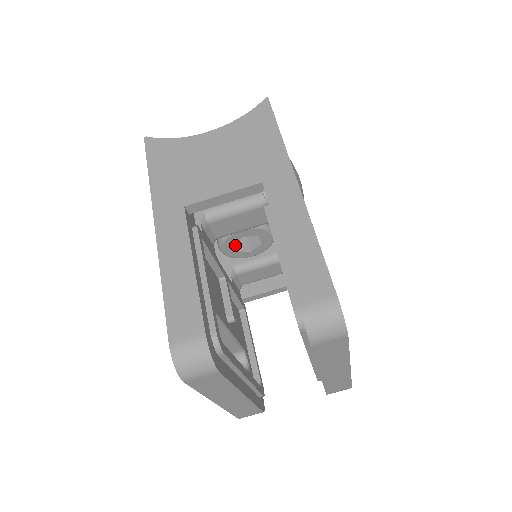
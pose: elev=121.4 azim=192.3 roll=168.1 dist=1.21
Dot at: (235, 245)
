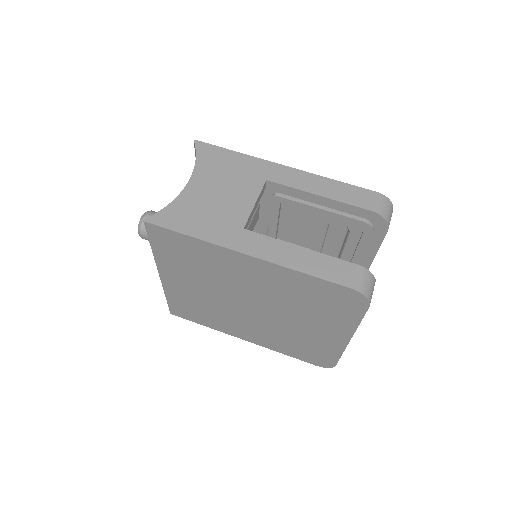
Dot at: occluded
